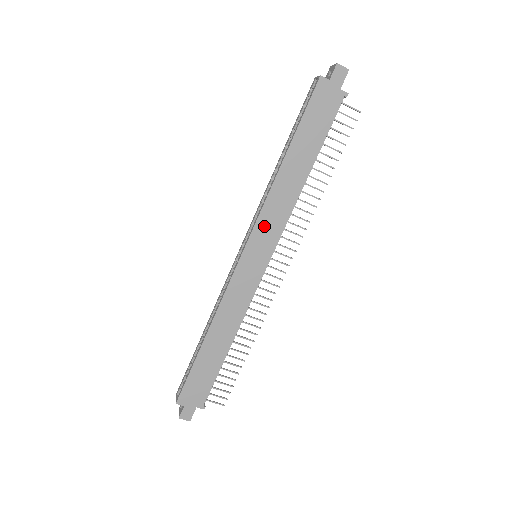
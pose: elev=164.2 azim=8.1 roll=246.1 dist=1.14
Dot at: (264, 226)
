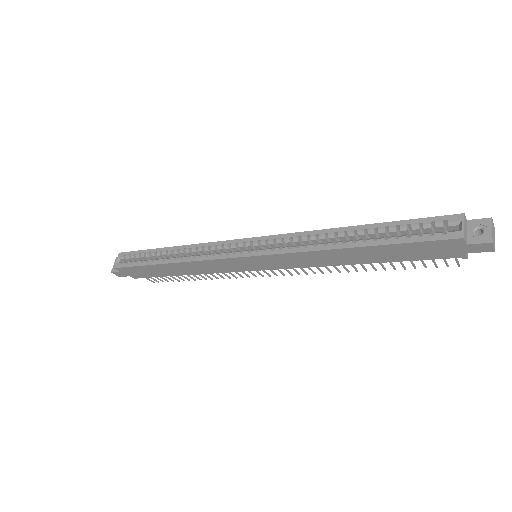
Dot at: (281, 259)
